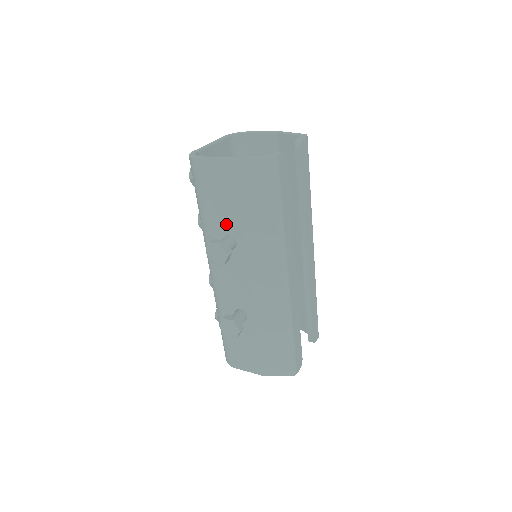
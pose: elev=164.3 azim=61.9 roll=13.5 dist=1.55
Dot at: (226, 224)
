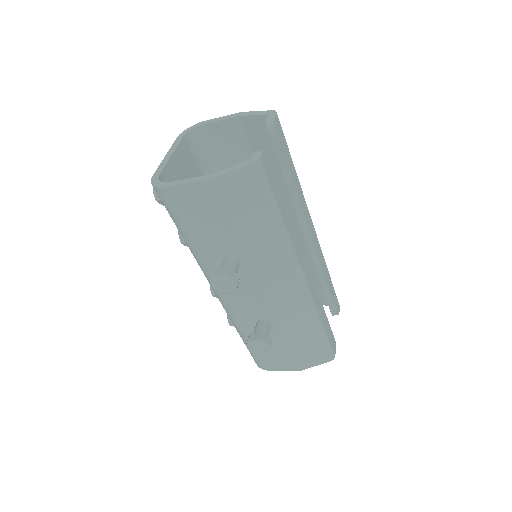
Dot at: (221, 246)
